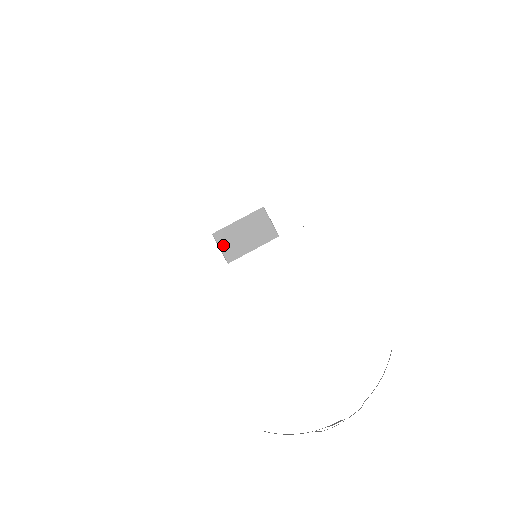
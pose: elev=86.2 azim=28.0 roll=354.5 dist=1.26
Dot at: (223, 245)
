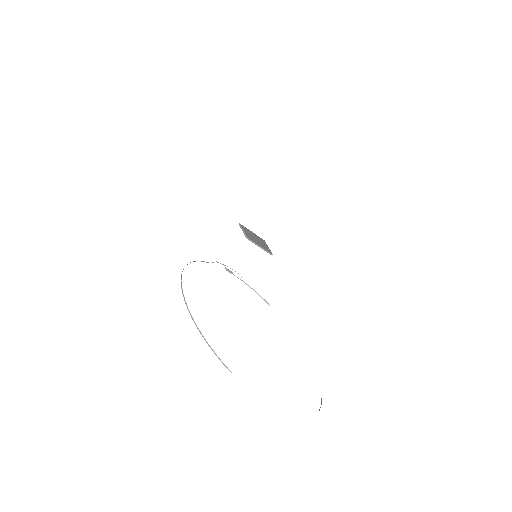
Dot at: (245, 231)
